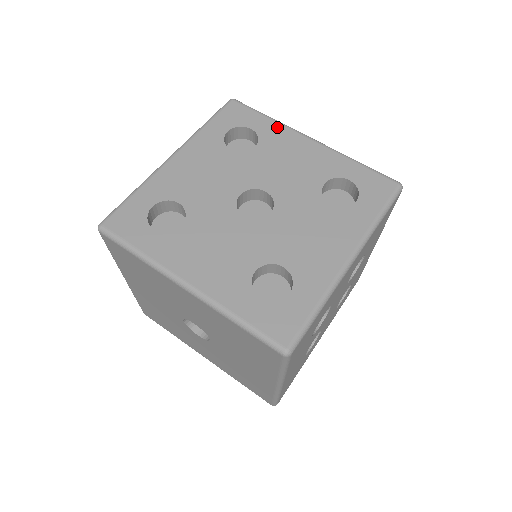
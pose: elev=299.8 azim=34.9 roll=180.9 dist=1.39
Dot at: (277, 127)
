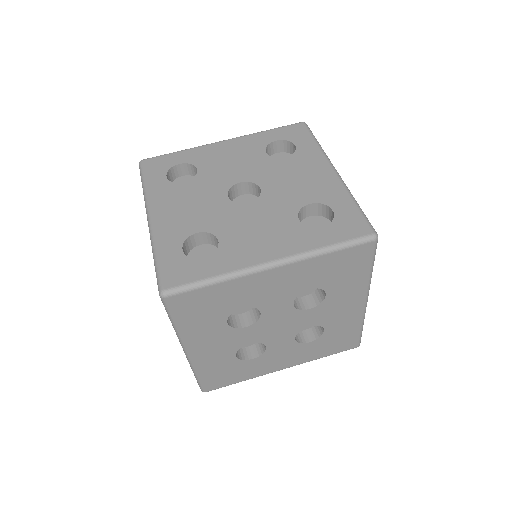
Dot at: (316, 152)
